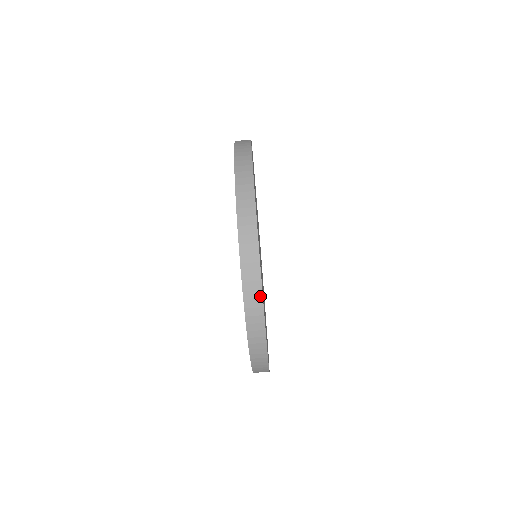
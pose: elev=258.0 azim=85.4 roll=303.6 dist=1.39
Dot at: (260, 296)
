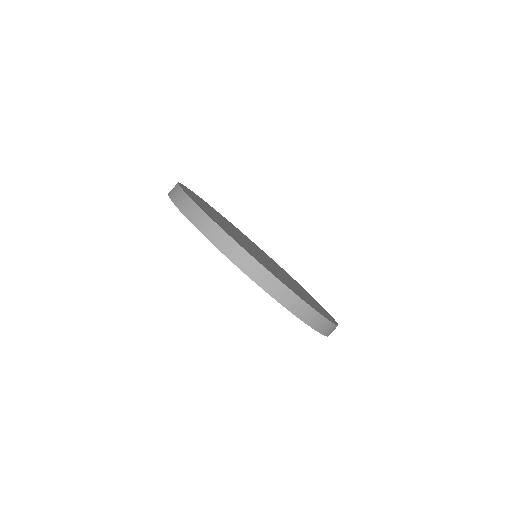
Dot at: (191, 202)
